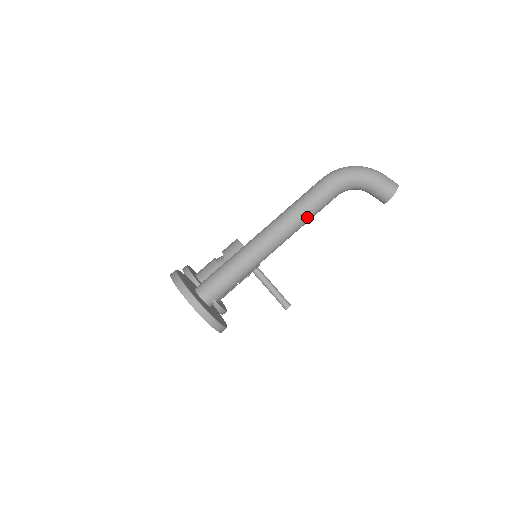
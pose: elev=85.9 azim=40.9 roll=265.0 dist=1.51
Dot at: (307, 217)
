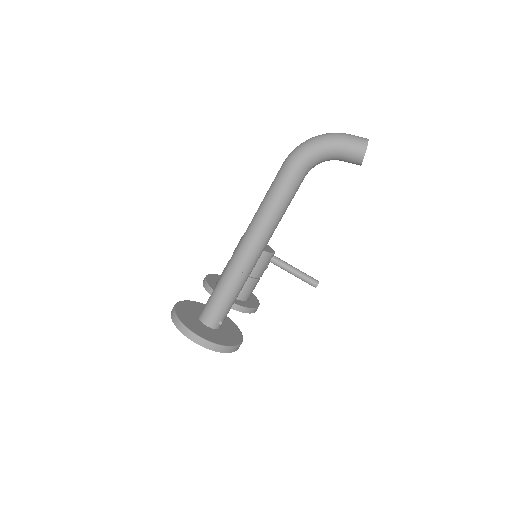
Dot at: (279, 213)
